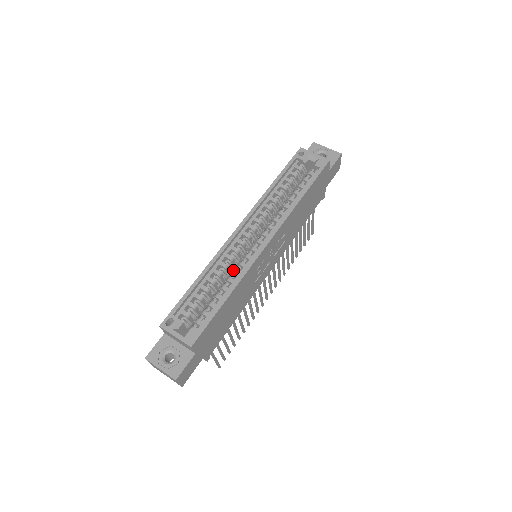
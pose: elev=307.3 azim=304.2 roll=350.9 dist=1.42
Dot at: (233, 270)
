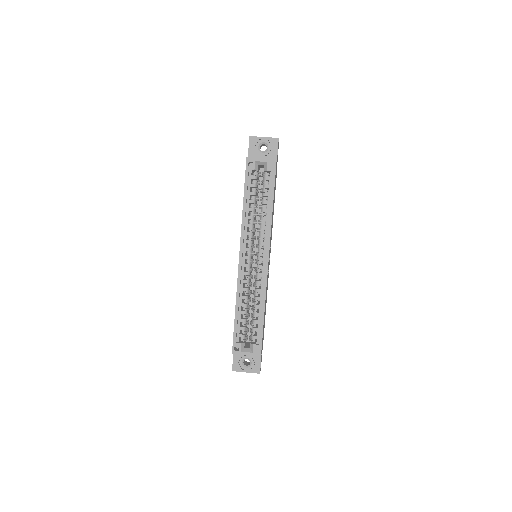
Dot at: (251, 284)
